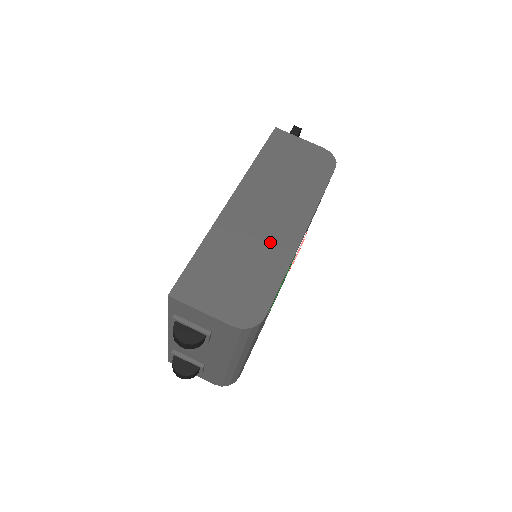
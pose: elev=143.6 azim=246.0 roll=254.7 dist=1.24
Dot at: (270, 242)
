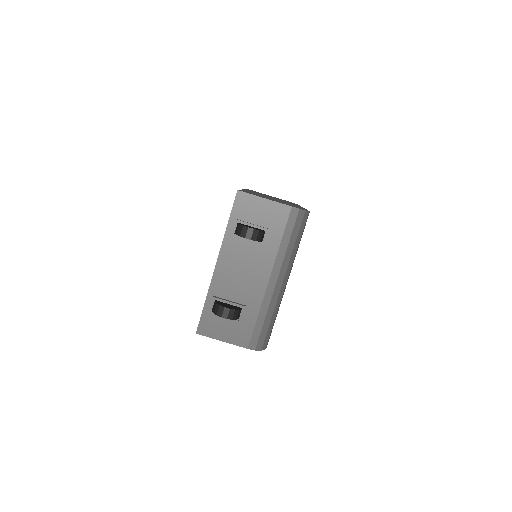
Dot at: (285, 202)
